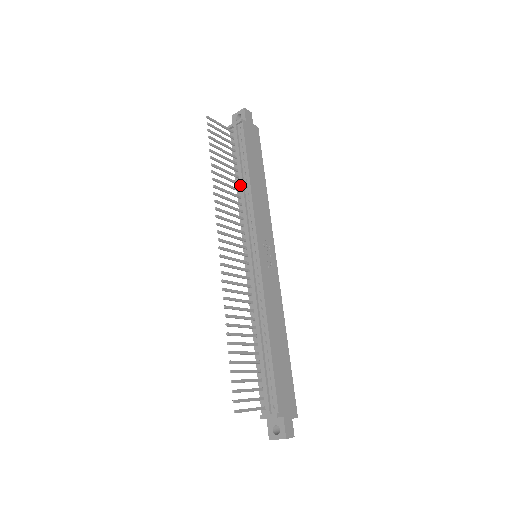
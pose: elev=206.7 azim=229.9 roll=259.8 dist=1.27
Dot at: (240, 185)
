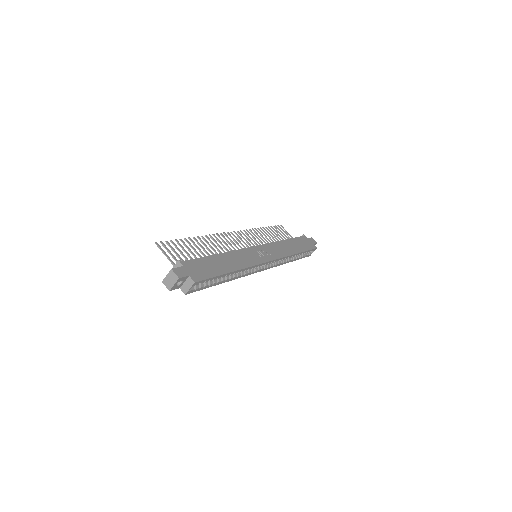
Dot at: occluded
